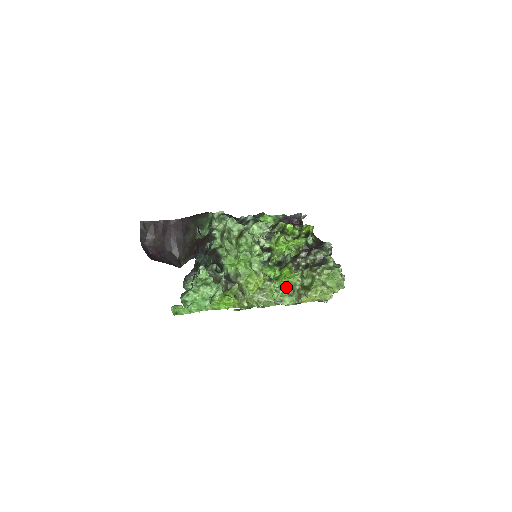
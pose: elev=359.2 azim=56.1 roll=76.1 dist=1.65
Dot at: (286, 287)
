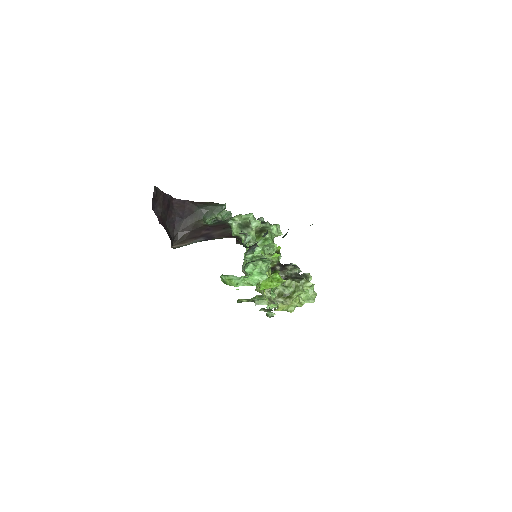
Dot at: (272, 291)
